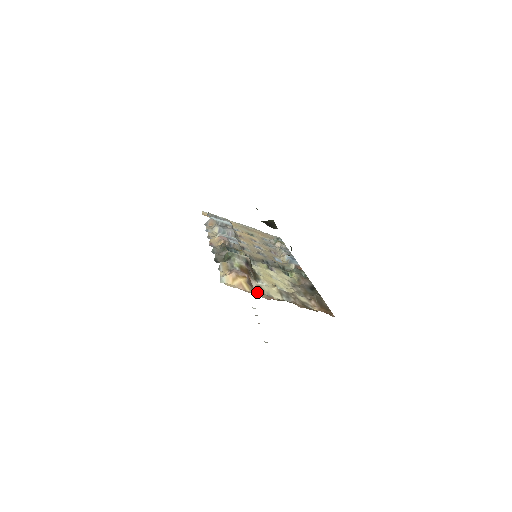
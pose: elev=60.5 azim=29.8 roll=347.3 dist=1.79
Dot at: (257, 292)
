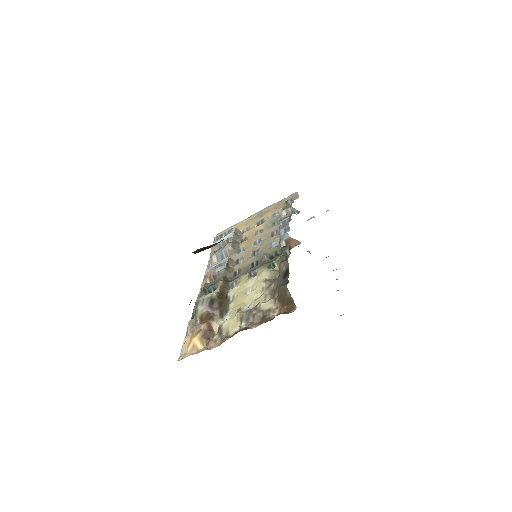
Dot at: (209, 344)
